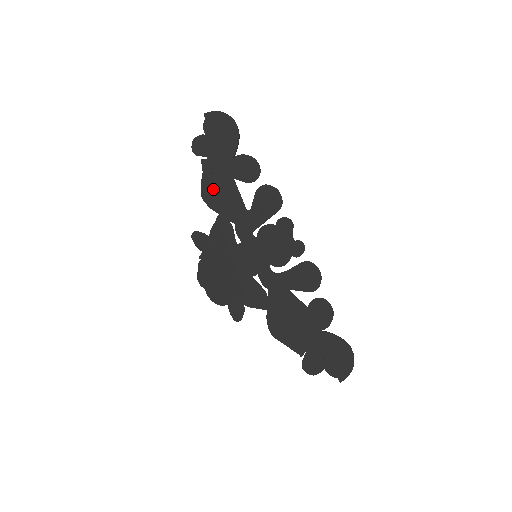
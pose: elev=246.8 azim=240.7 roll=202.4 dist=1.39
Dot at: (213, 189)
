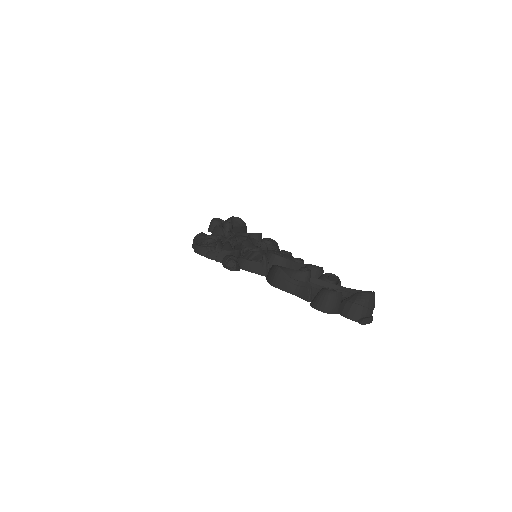
Dot at: occluded
